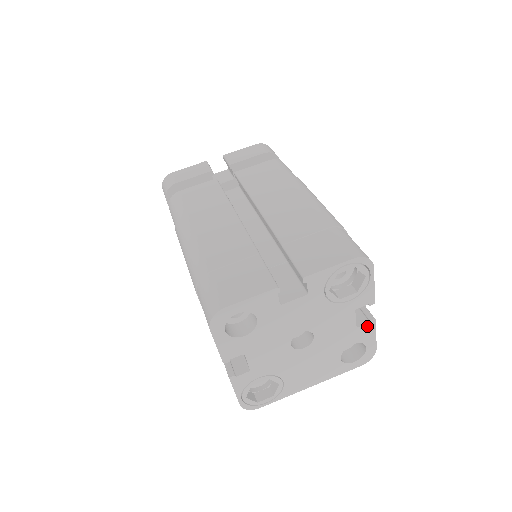
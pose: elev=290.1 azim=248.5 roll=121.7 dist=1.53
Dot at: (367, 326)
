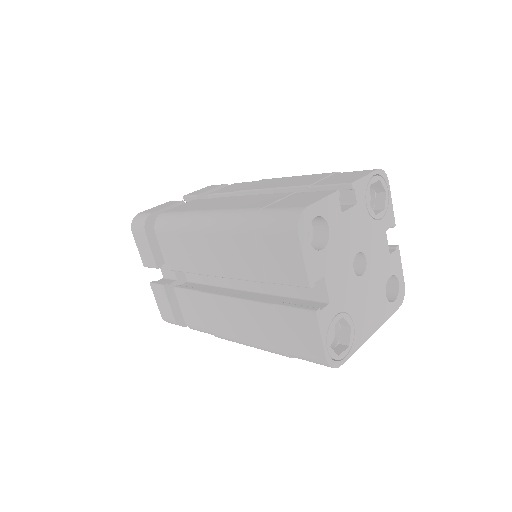
Dot at: (395, 254)
